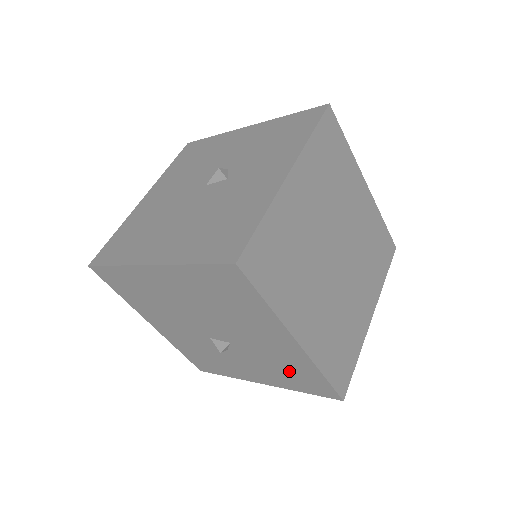
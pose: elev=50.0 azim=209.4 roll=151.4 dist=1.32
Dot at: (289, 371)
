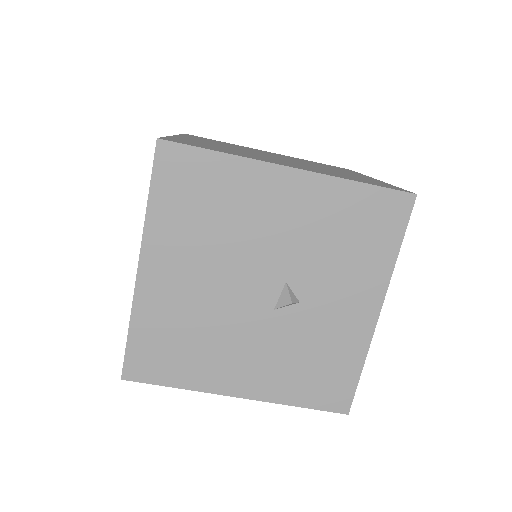
Dot at: (349, 233)
